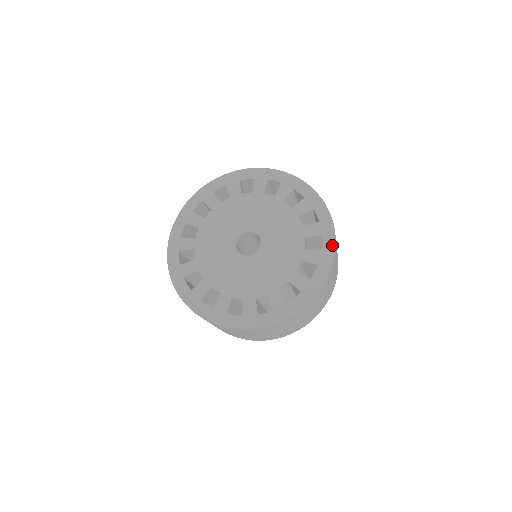
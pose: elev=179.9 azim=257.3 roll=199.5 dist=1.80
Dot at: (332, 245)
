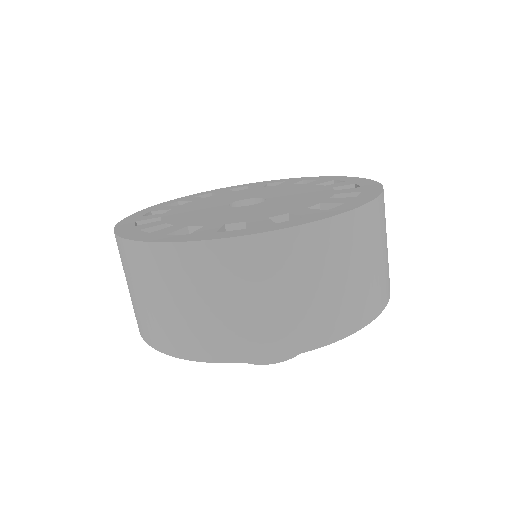
Dot at: (349, 208)
